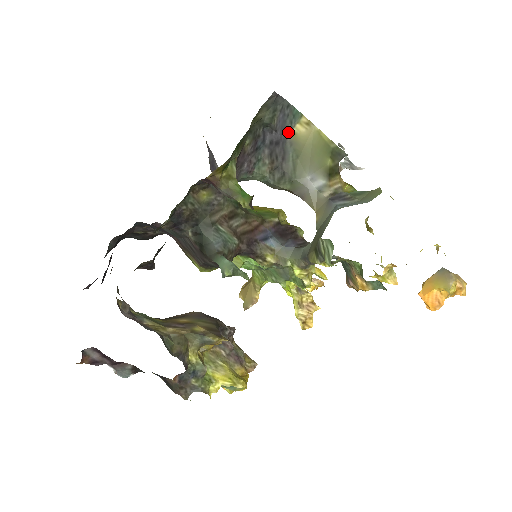
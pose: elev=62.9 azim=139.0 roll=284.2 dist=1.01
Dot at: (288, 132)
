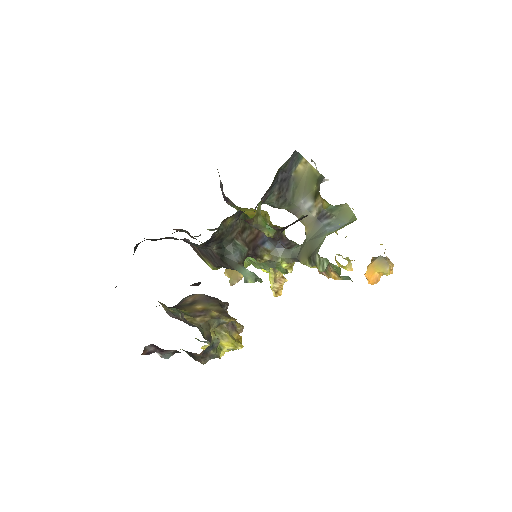
Dot at: (293, 171)
